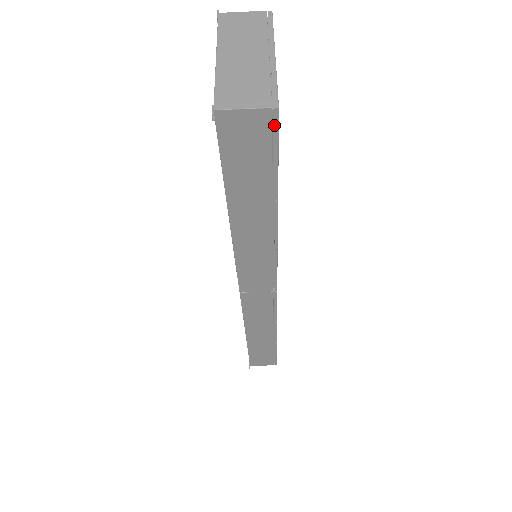
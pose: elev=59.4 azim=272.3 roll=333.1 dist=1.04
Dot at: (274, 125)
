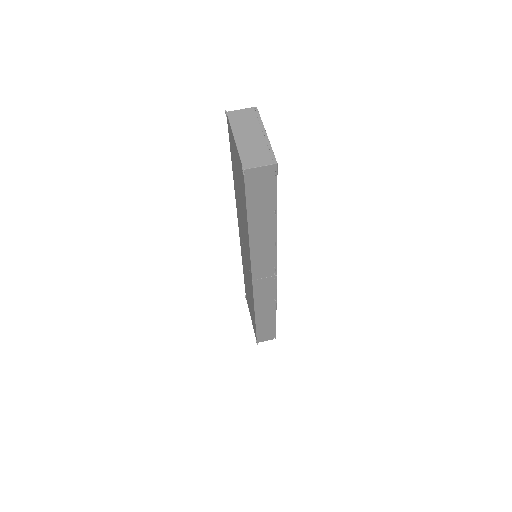
Dot at: (275, 172)
